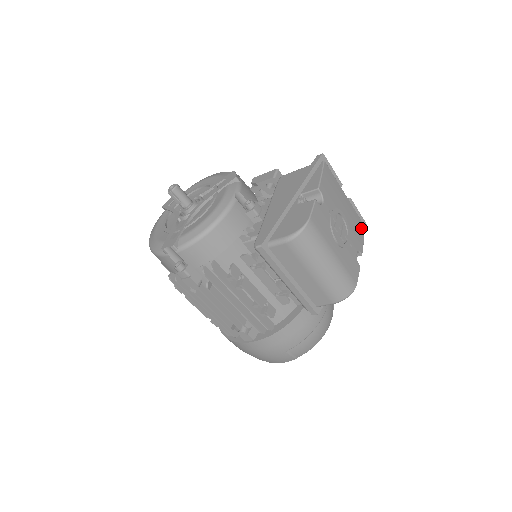
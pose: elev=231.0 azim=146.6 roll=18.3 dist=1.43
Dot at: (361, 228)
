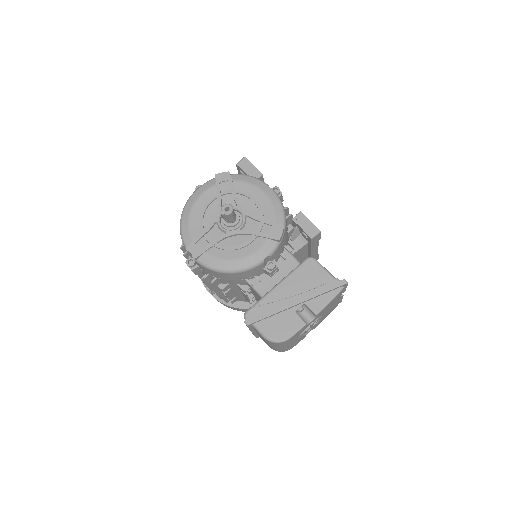
Dot at: (332, 310)
